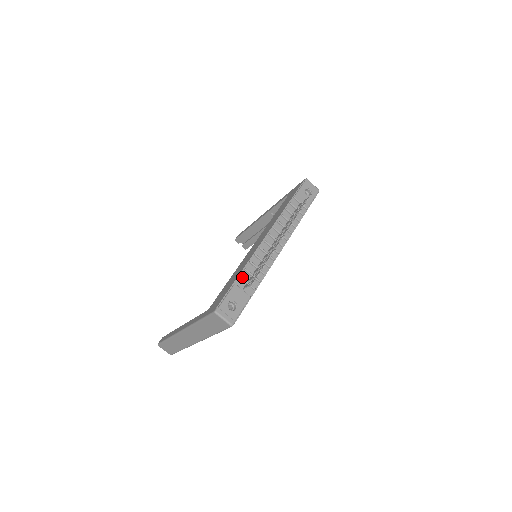
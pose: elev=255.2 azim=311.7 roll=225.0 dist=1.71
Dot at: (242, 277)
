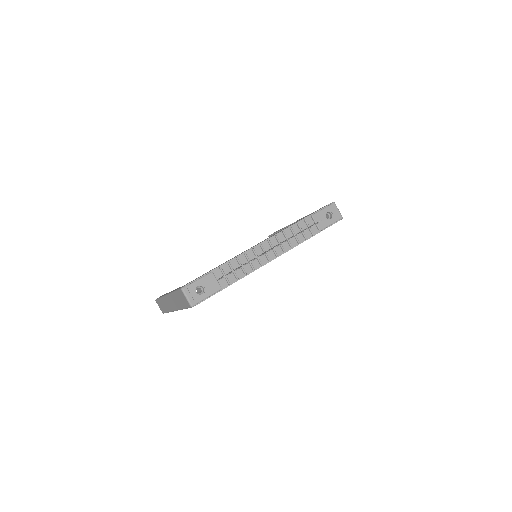
Dot at: (222, 268)
